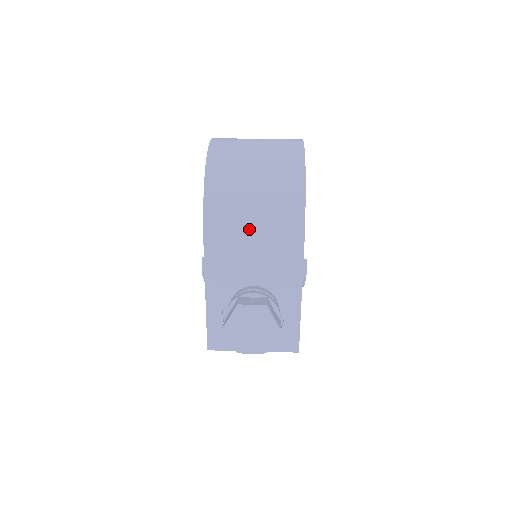
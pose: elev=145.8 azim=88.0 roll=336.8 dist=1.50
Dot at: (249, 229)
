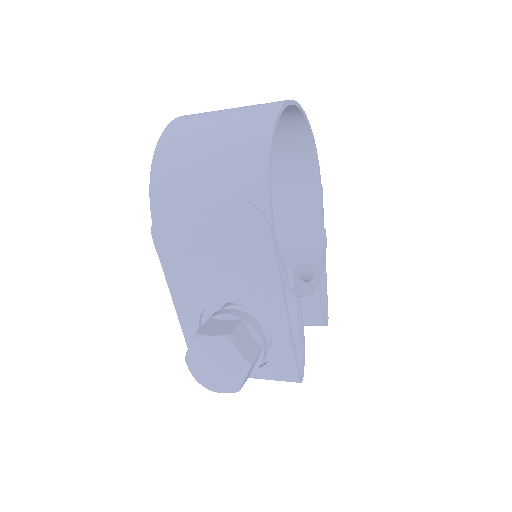
Dot at: (203, 237)
